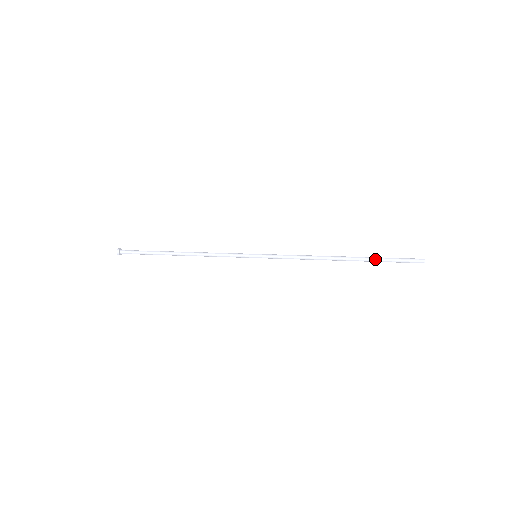
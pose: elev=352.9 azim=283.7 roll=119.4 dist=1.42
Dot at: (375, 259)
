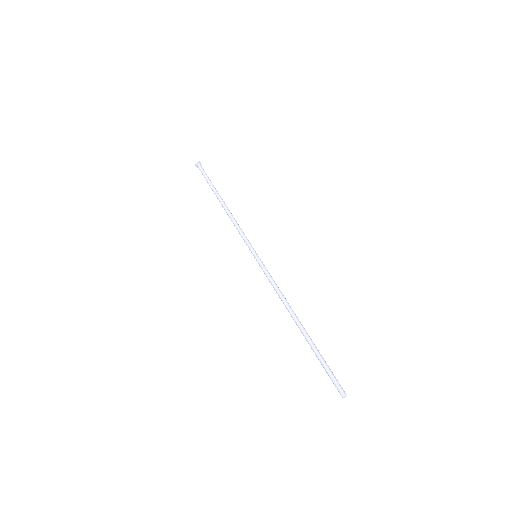
Dot at: (314, 352)
